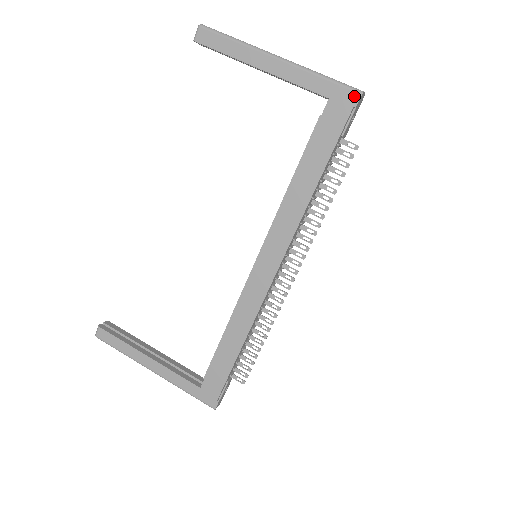
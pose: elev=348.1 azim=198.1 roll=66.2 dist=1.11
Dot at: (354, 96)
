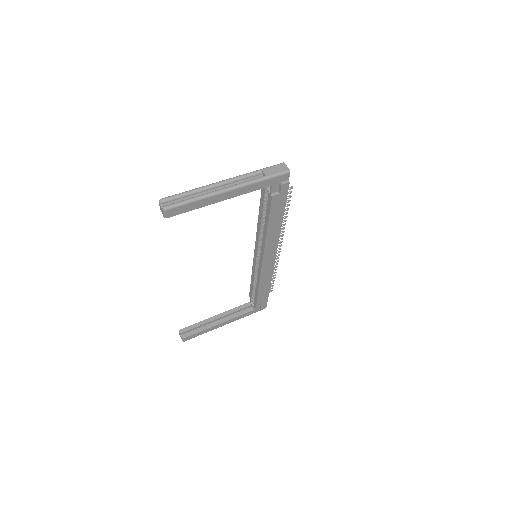
Dot at: (286, 176)
